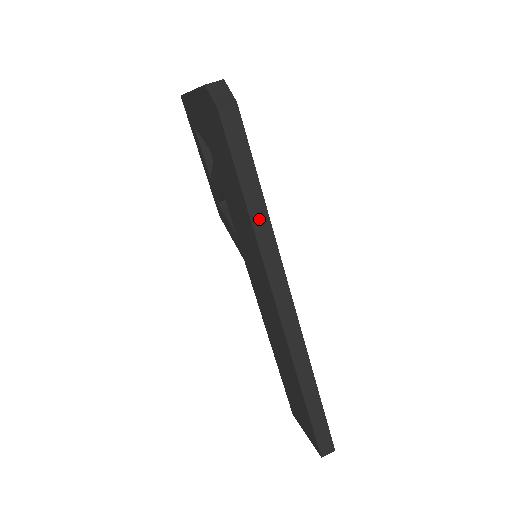
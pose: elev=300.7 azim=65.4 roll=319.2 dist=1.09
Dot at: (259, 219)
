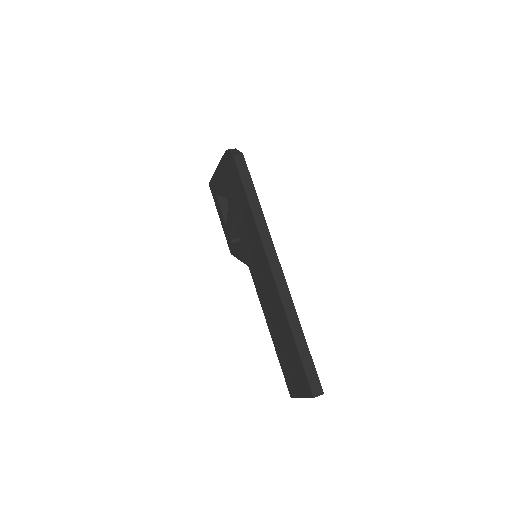
Dot at: (257, 212)
